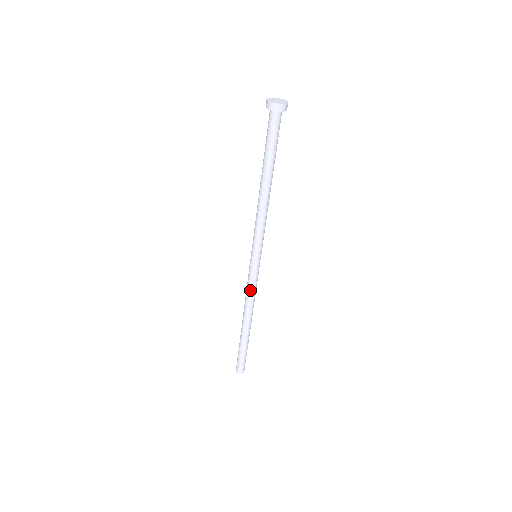
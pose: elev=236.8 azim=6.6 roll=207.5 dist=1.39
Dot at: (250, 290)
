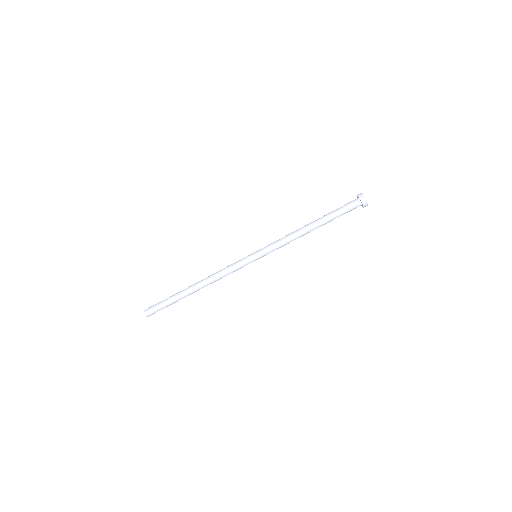
Dot at: (227, 268)
